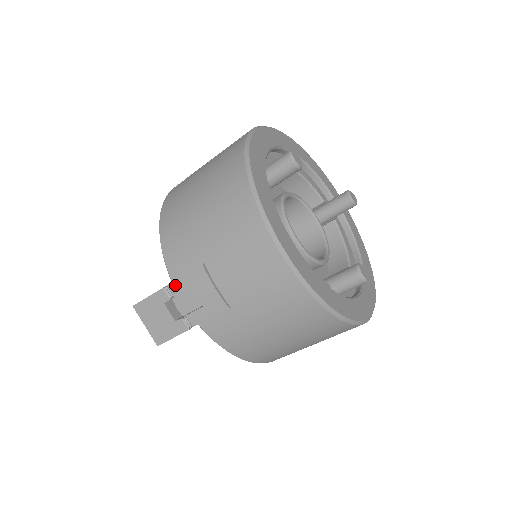
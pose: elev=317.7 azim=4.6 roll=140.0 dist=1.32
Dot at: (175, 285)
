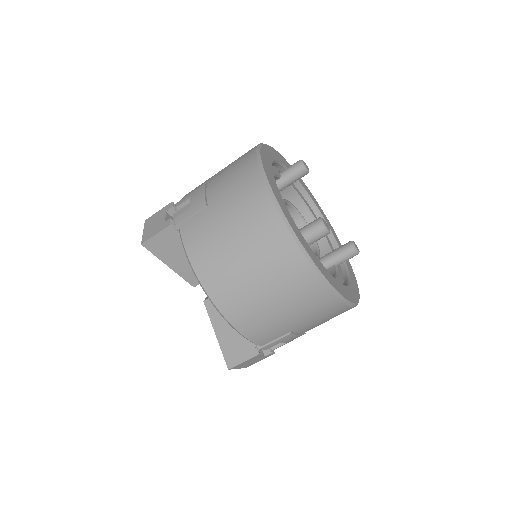
Dot at: (266, 348)
